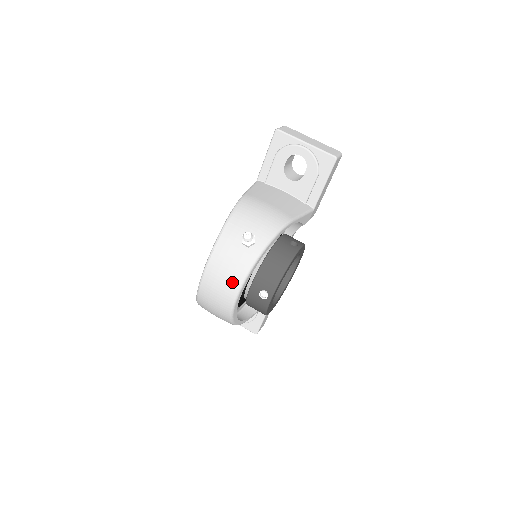
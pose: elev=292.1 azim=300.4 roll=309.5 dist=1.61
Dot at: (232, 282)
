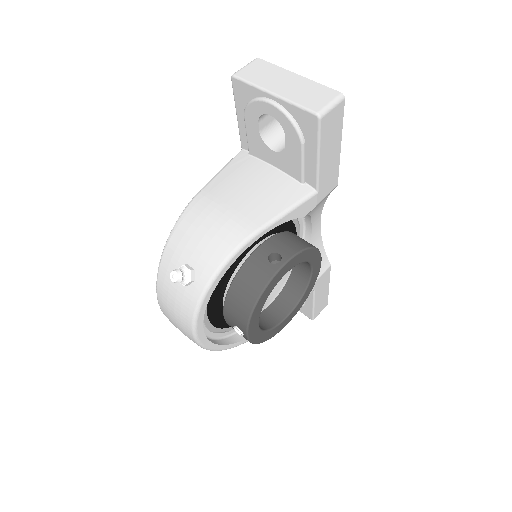
Dot at: (183, 325)
